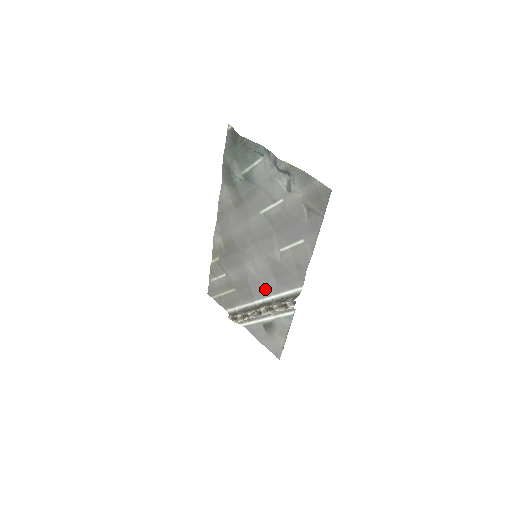
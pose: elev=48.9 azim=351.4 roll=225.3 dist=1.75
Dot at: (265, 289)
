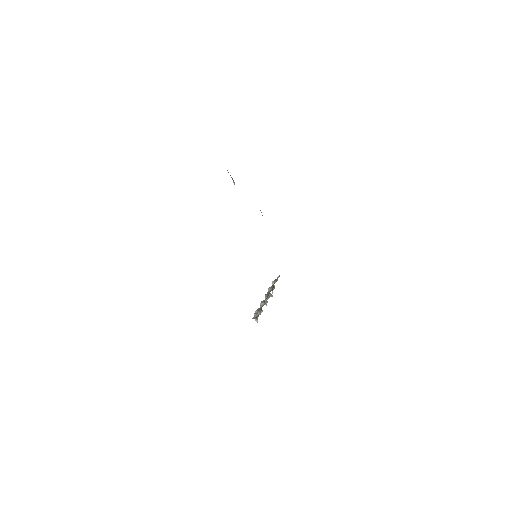
Dot at: occluded
